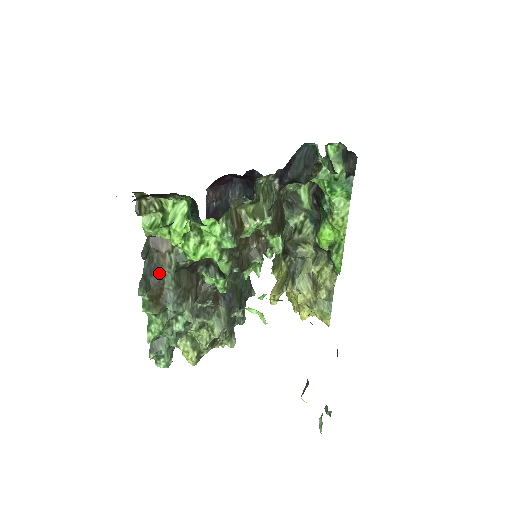
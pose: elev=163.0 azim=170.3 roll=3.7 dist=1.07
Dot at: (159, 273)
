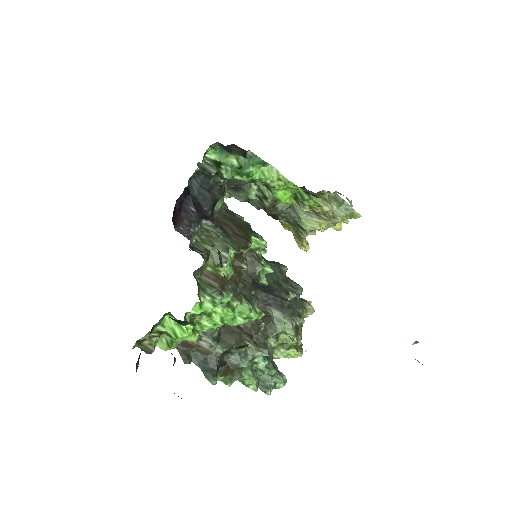
Dot at: (210, 356)
